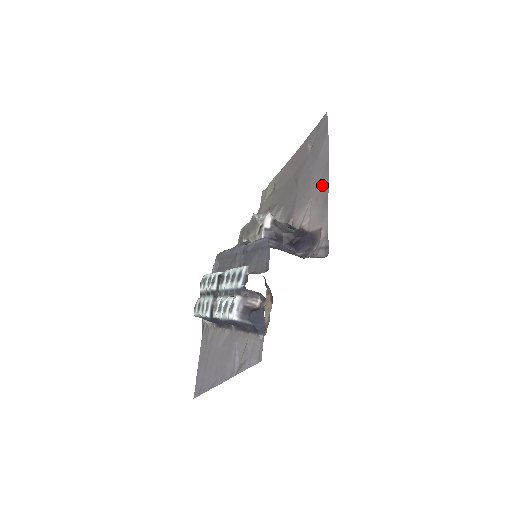
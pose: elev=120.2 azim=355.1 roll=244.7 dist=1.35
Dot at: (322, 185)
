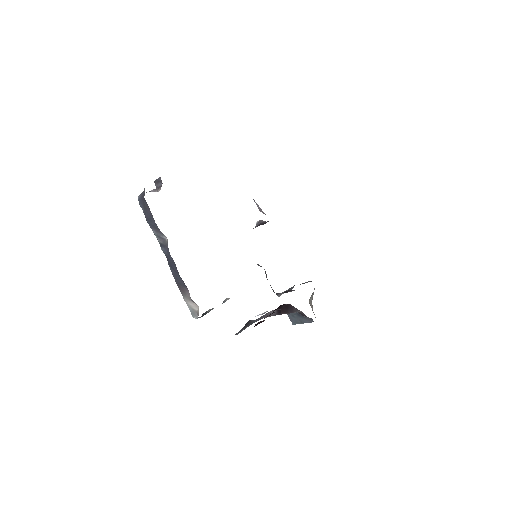
Dot at: occluded
